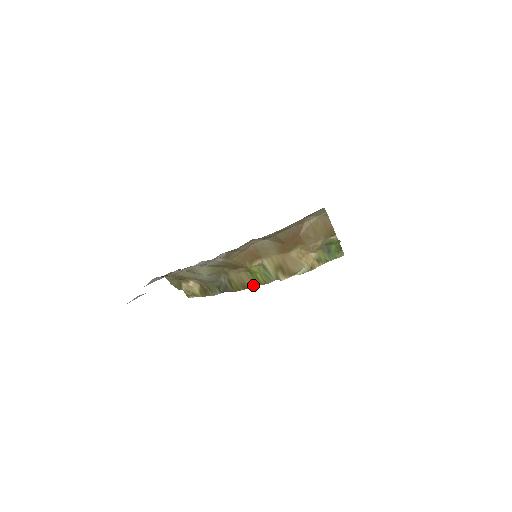
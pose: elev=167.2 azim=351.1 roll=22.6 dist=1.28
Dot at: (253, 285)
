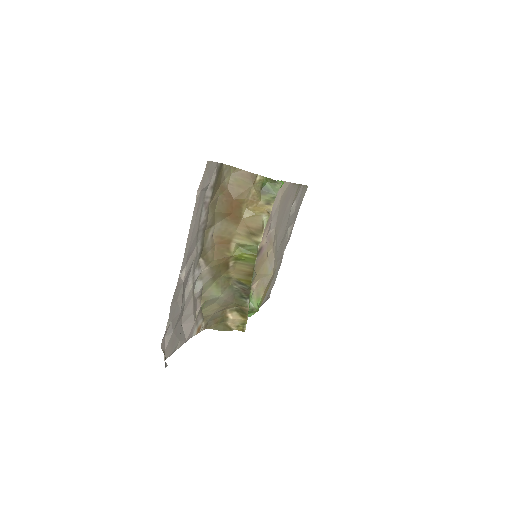
Dot at: (252, 267)
